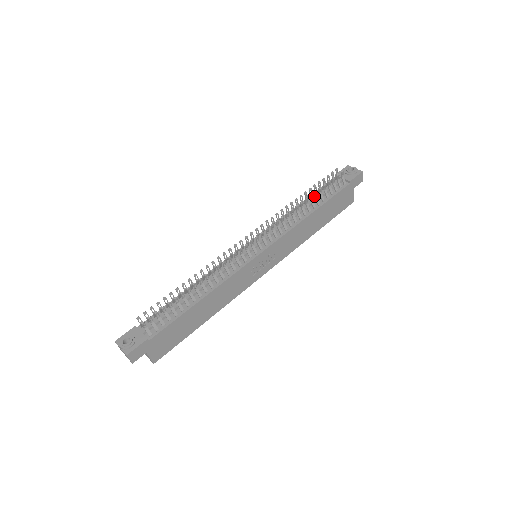
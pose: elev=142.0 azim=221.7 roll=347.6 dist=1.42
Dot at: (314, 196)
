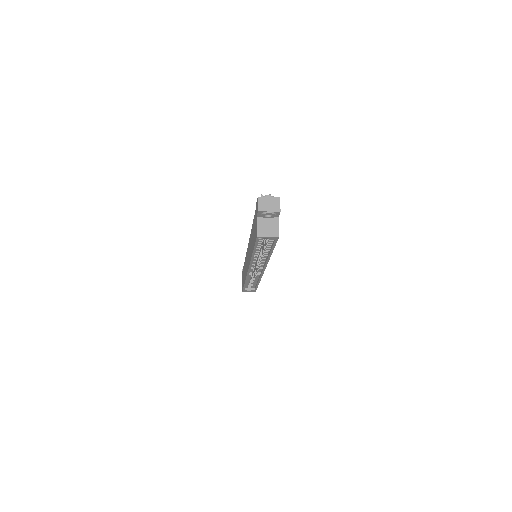
Dot at: occluded
